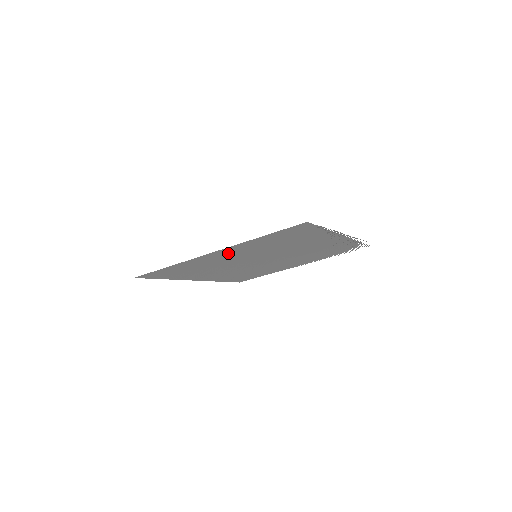
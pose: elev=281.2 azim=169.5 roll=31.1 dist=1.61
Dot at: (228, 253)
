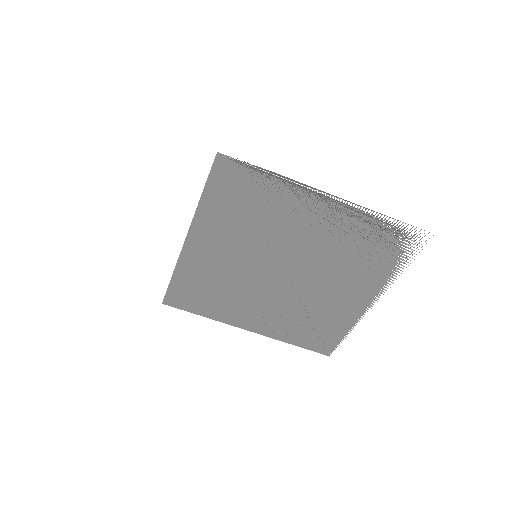
Dot at: (209, 242)
